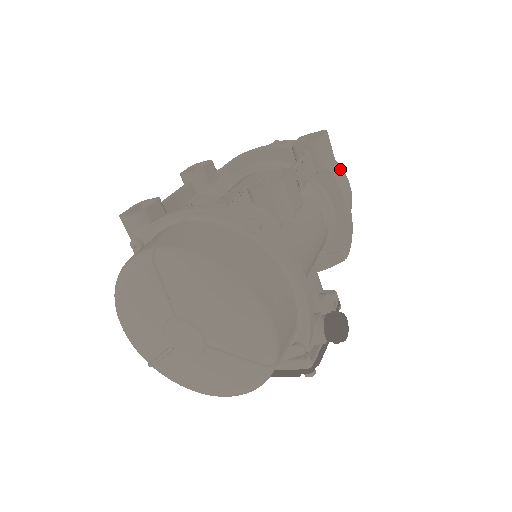
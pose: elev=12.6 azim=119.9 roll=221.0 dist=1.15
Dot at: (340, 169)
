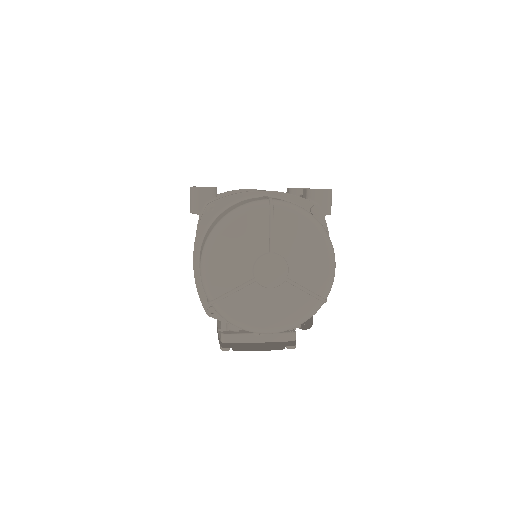
Dot at: occluded
